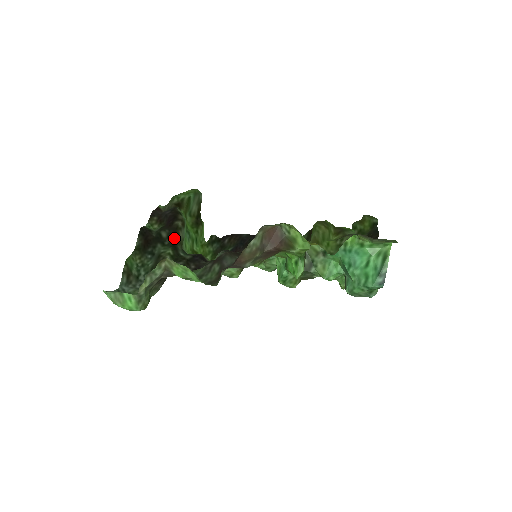
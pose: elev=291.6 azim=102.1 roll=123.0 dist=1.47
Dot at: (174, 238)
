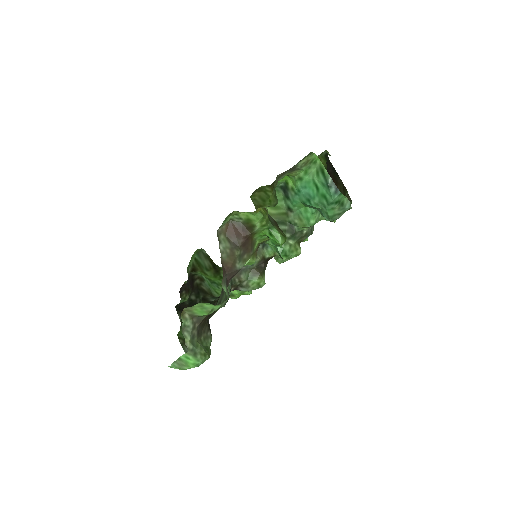
Dot at: (201, 294)
